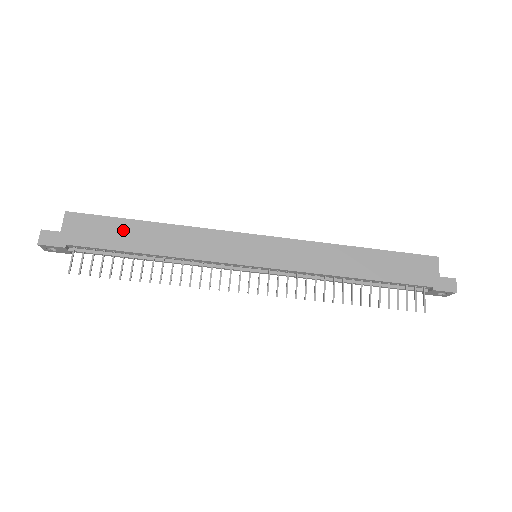
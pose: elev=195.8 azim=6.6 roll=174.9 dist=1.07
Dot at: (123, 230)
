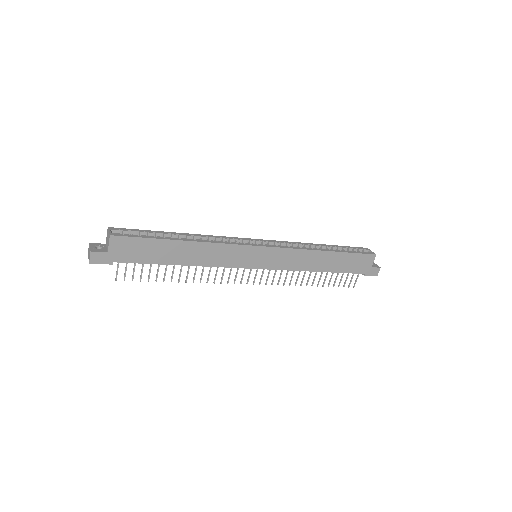
Dot at: (160, 248)
